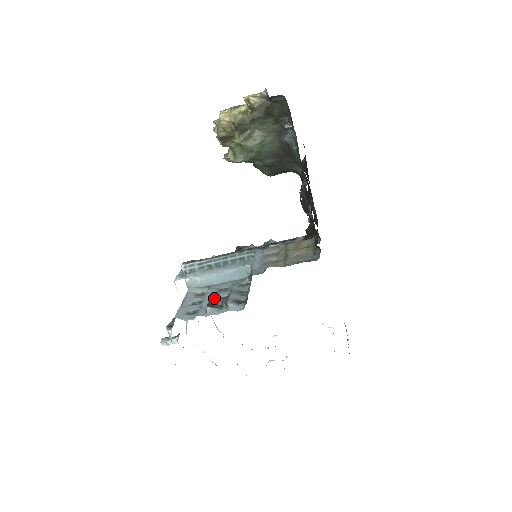
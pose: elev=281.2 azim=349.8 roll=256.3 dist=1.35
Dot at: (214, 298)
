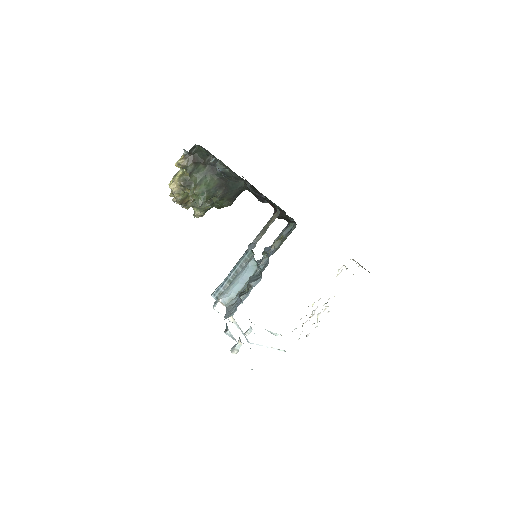
Dot at: occluded
